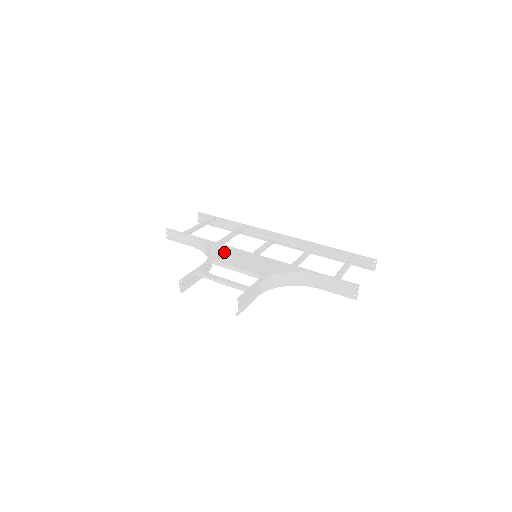
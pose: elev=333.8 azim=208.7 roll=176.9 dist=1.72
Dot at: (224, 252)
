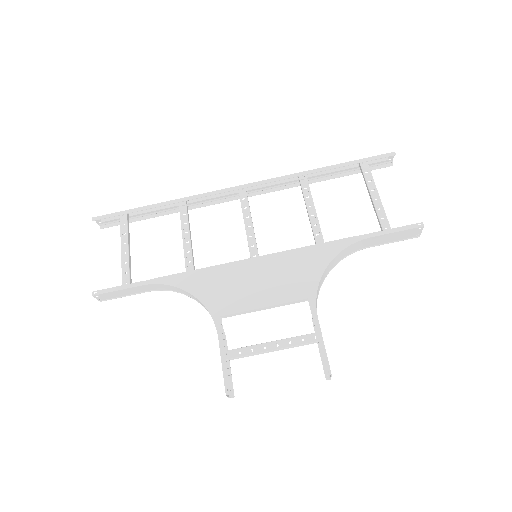
Dot at: (218, 286)
